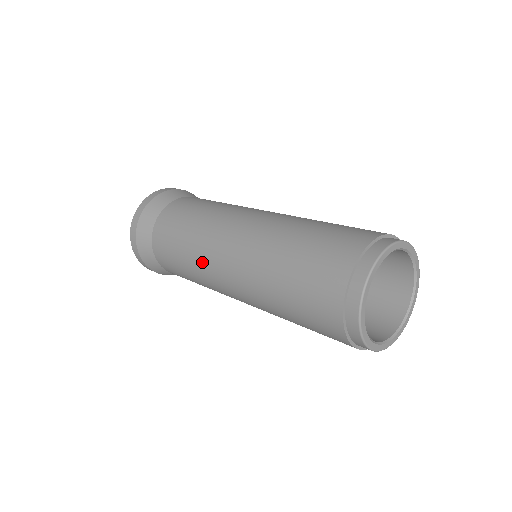
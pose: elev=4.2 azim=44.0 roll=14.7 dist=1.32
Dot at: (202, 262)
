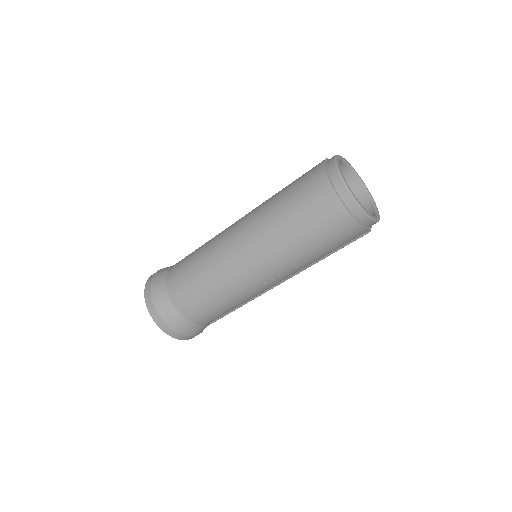
Dot at: (219, 261)
